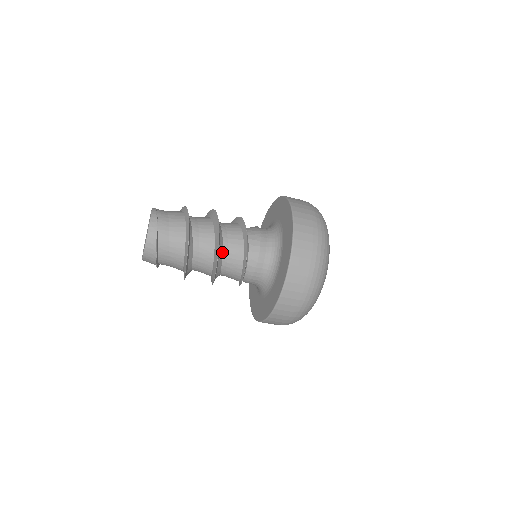
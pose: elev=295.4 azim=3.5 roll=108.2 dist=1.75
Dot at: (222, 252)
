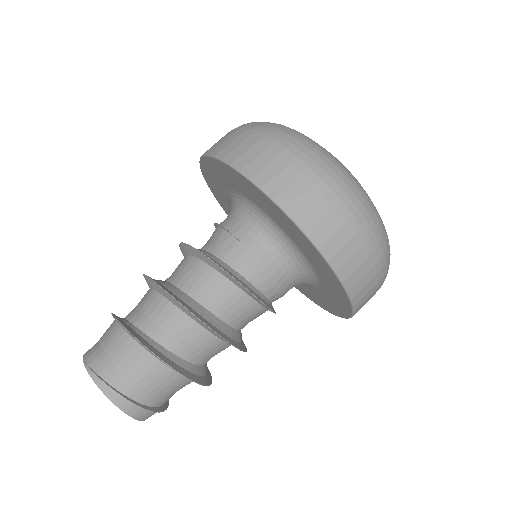
Dot at: (233, 329)
